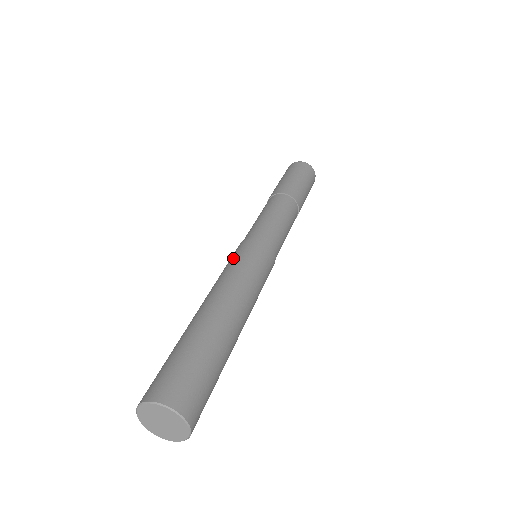
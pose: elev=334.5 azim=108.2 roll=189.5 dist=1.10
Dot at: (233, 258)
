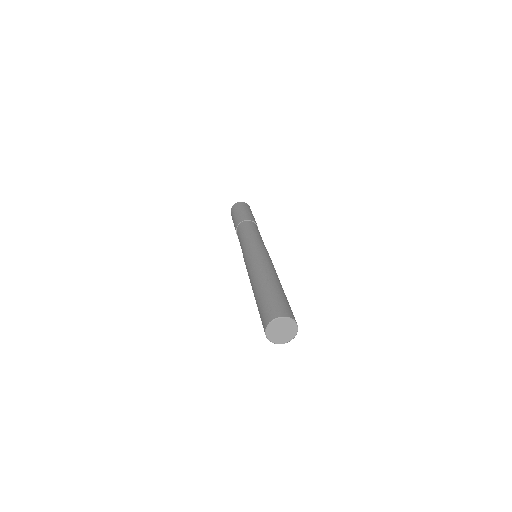
Dot at: (253, 255)
